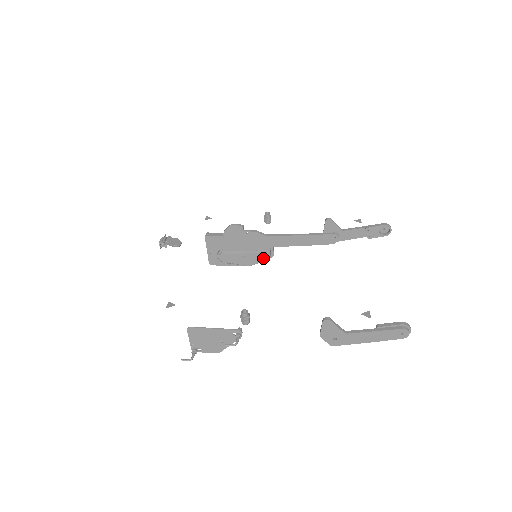
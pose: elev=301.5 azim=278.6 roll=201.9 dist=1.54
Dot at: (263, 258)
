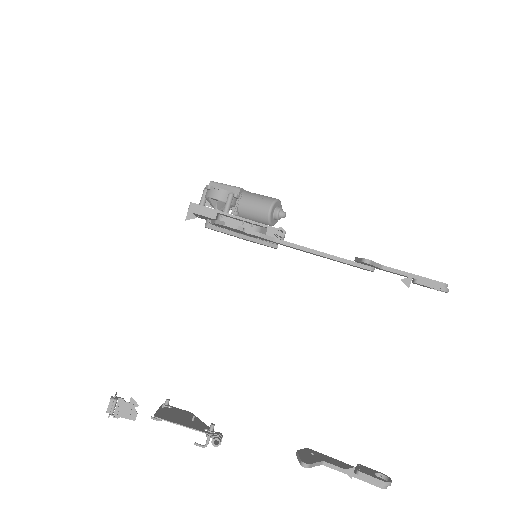
Dot at: (267, 246)
